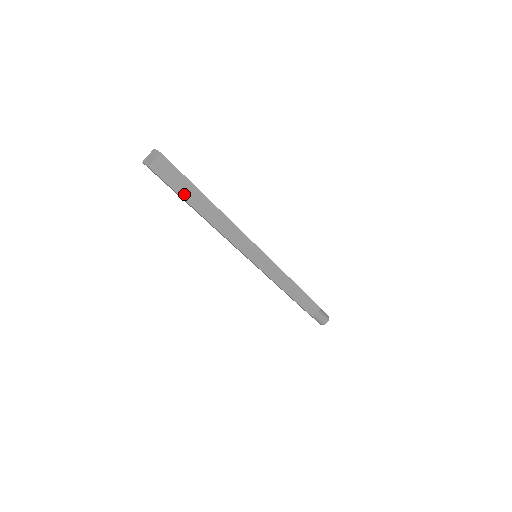
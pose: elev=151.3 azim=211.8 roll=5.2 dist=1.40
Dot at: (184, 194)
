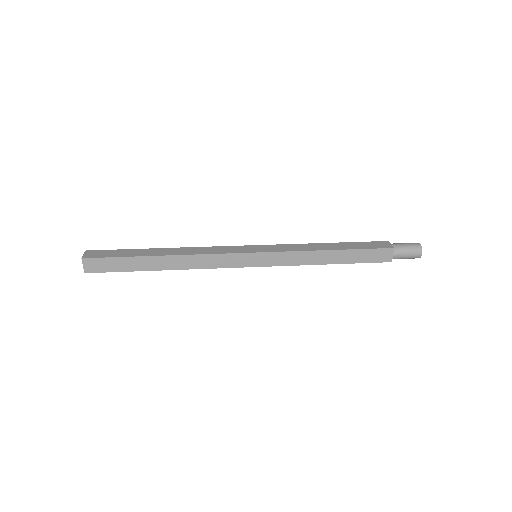
Dot at: (130, 268)
